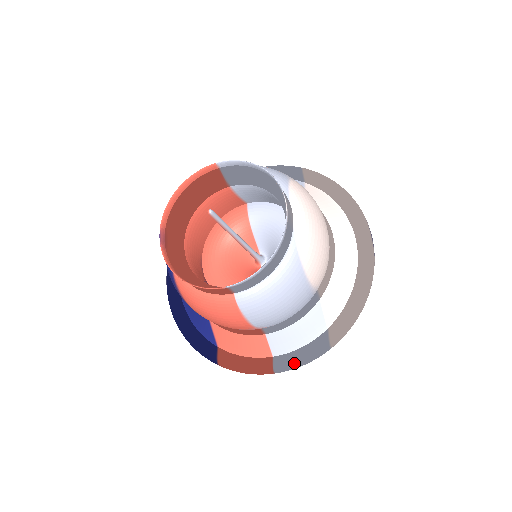
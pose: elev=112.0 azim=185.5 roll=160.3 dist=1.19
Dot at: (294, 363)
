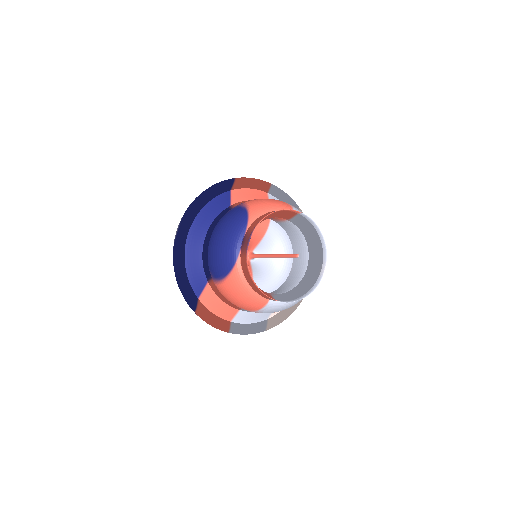
Dot at: (243, 332)
